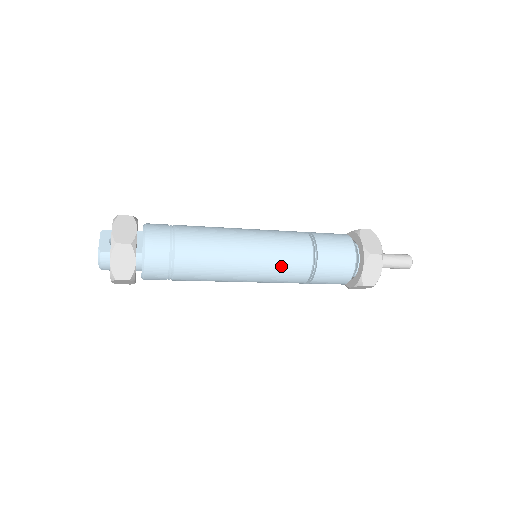
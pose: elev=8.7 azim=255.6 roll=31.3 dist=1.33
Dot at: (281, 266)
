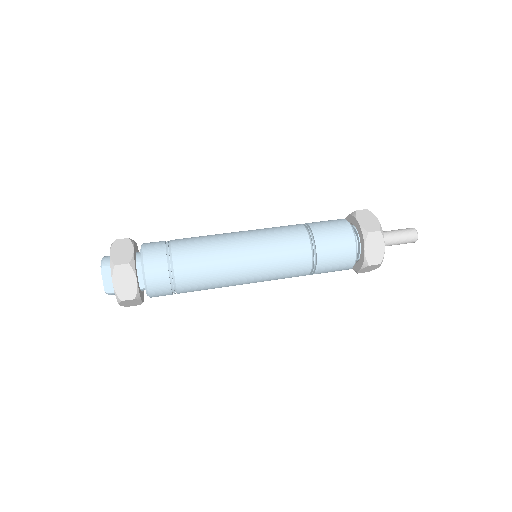
Dot at: occluded
